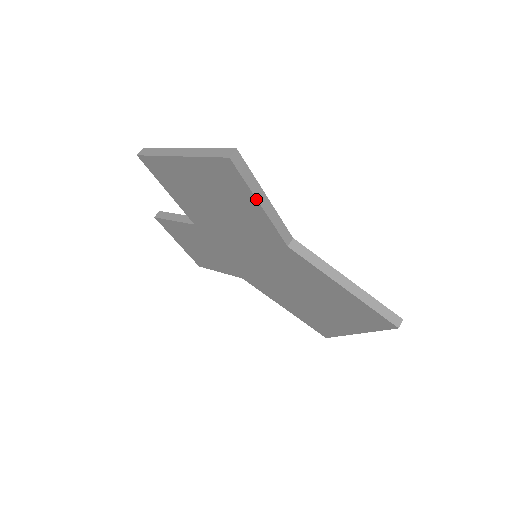
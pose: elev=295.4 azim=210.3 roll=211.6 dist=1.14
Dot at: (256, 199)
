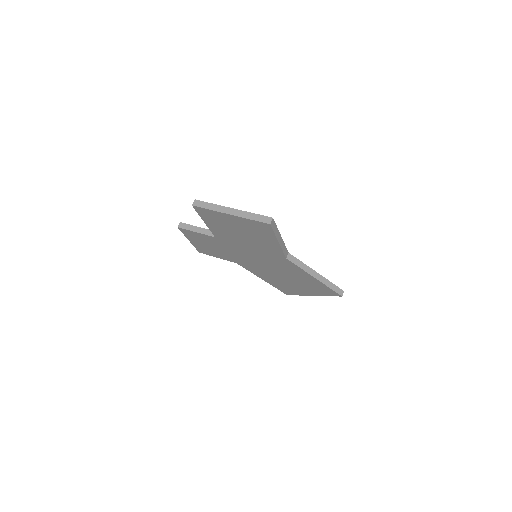
Dot at: (277, 240)
